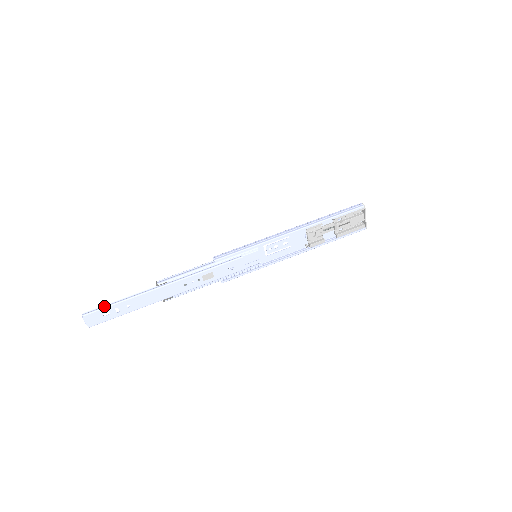
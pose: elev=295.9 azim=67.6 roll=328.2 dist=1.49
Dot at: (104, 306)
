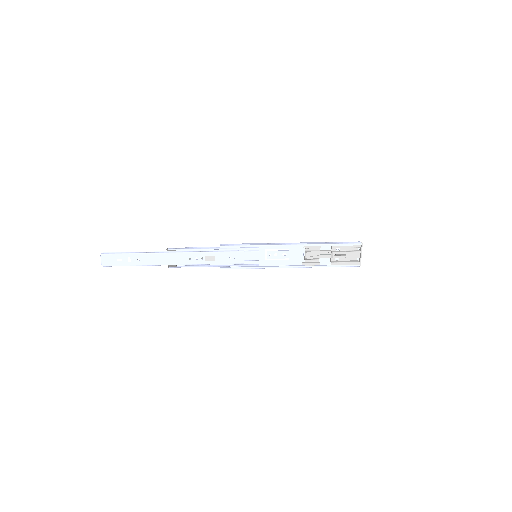
Dot at: (120, 253)
